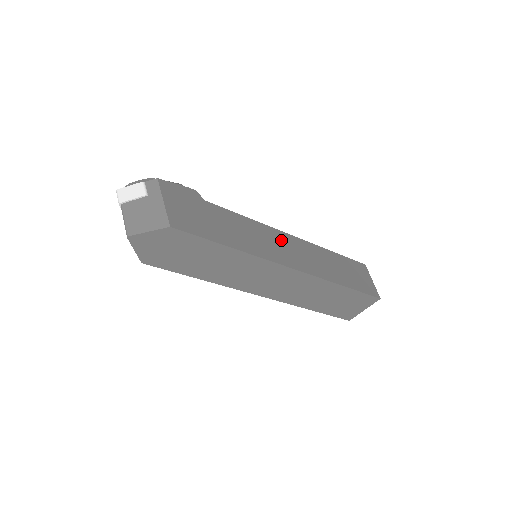
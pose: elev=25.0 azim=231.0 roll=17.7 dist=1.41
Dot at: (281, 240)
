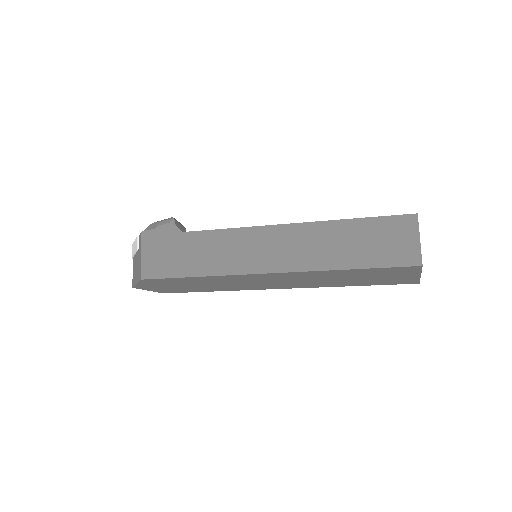
Dot at: (264, 239)
